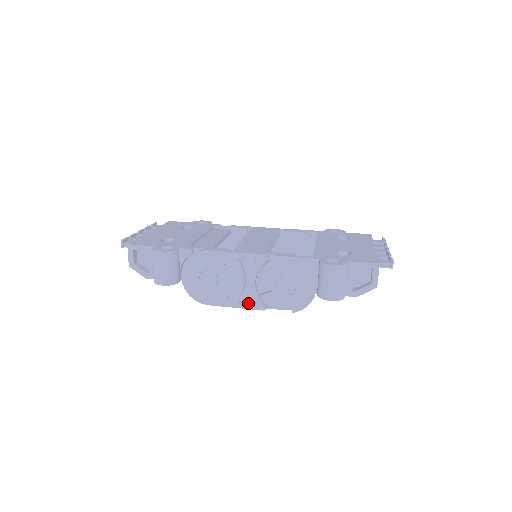
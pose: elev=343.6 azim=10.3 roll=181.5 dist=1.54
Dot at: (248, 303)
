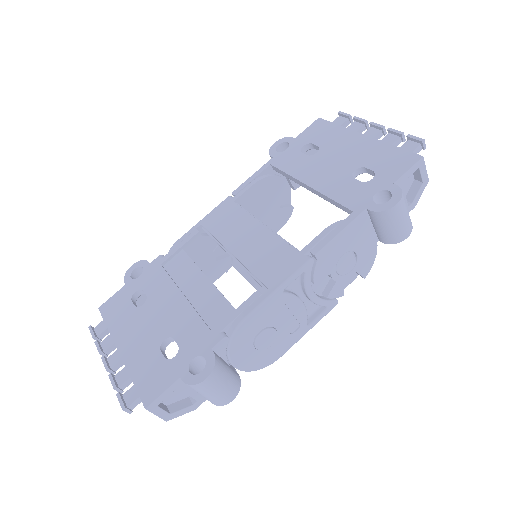
Dot at: (317, 315)
